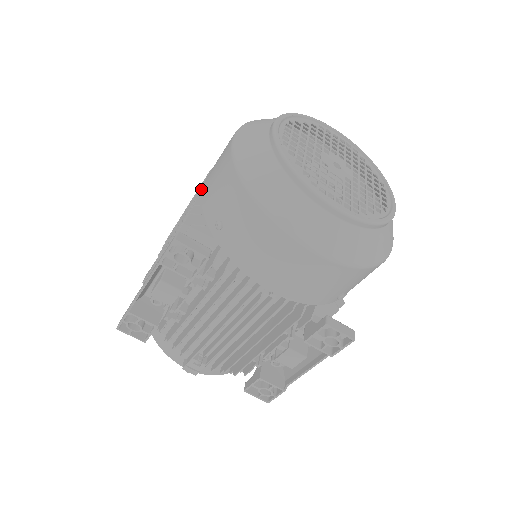
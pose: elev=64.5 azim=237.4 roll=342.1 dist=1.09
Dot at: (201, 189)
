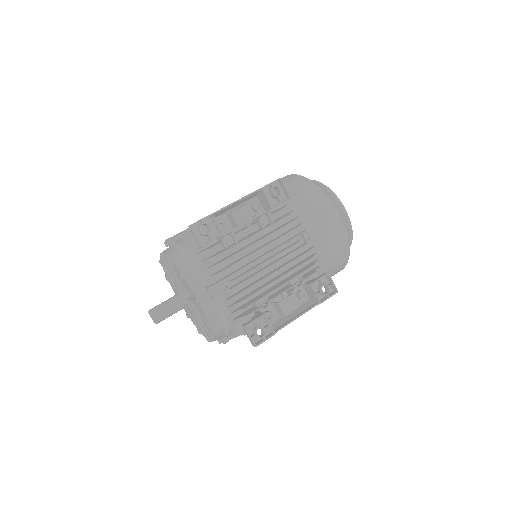
Dot at: occluded
